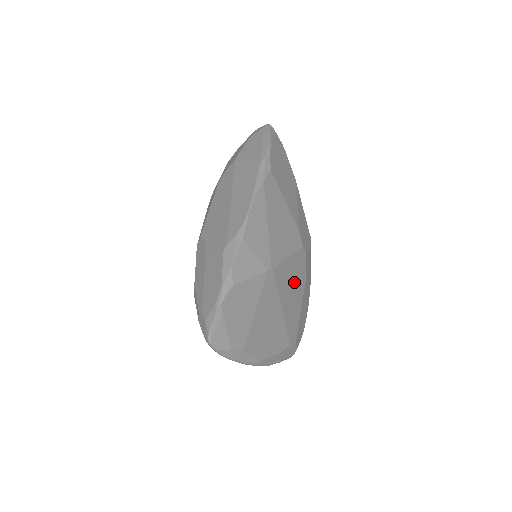
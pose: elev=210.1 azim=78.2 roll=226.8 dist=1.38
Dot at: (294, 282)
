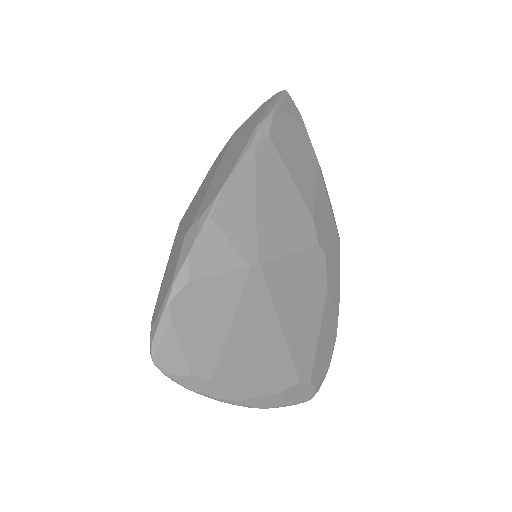
Dot at: (304, 292)
